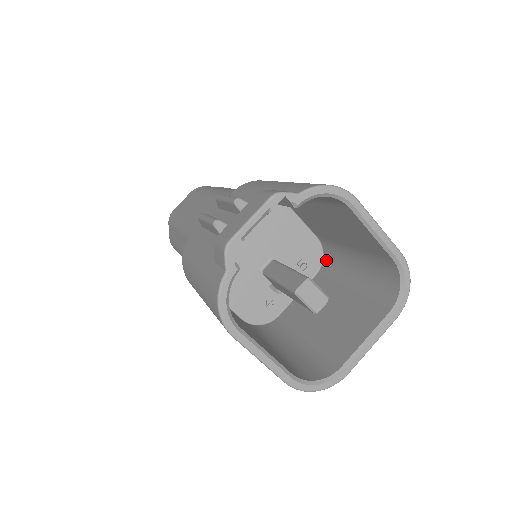
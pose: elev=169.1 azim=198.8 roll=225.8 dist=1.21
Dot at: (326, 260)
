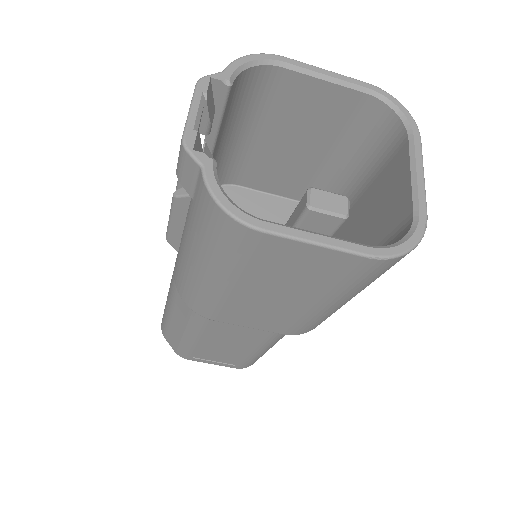
Dot at: occluded
